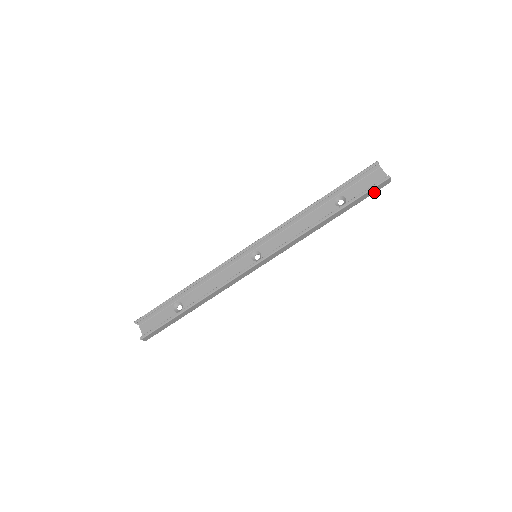
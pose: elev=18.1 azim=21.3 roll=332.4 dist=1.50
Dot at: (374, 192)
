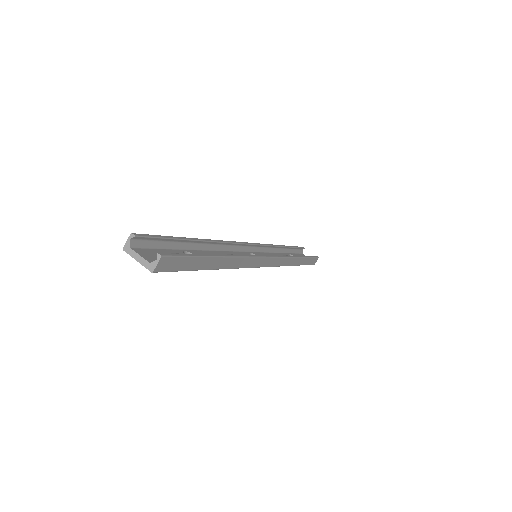
Dot at: (310, 264)
